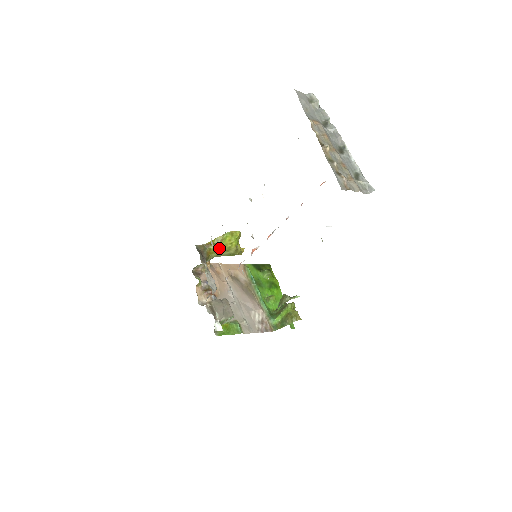
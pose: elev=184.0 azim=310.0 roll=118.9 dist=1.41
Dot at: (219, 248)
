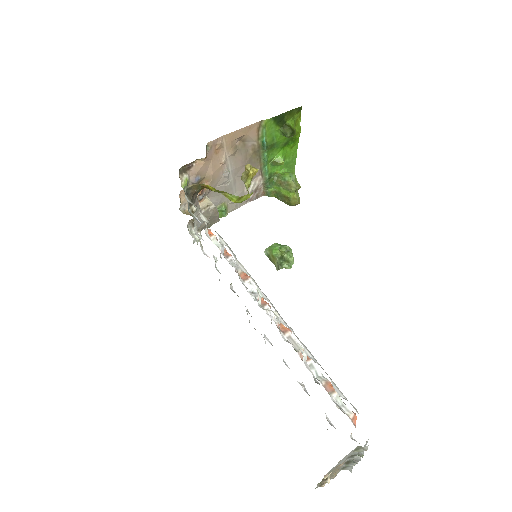
Dot at: occluded
